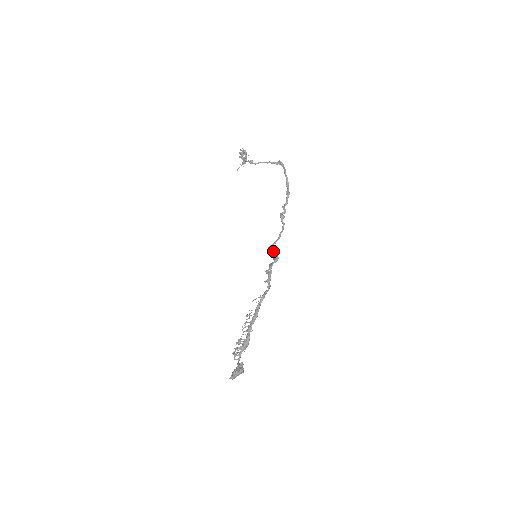
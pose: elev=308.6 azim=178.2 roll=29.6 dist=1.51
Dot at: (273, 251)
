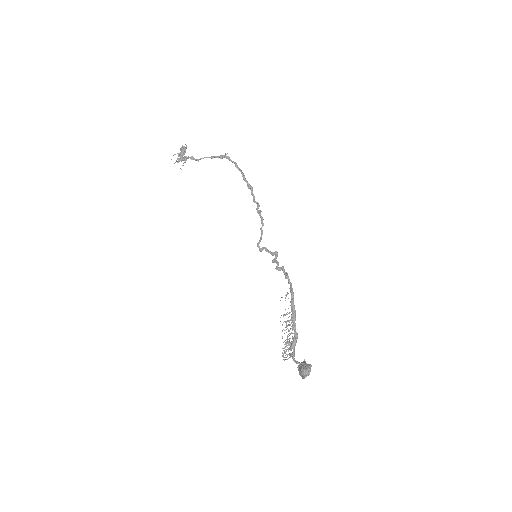
Dot at: occluded
